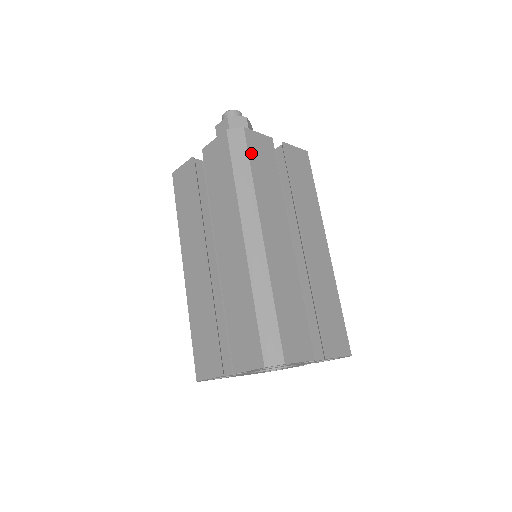
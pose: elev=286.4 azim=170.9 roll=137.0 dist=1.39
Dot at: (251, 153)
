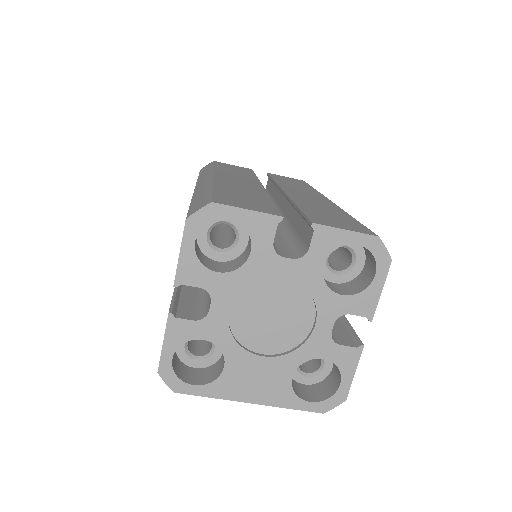
Dot at: occluded
